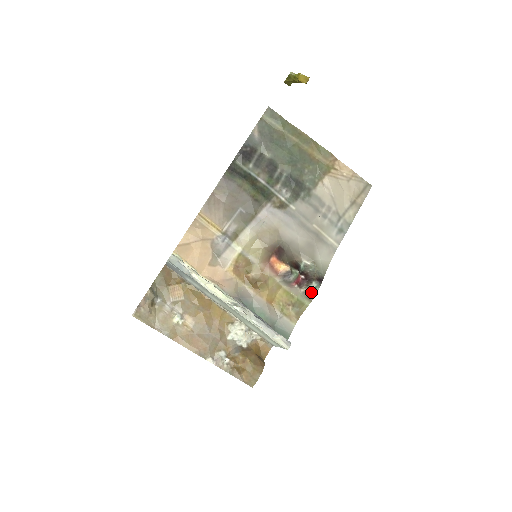
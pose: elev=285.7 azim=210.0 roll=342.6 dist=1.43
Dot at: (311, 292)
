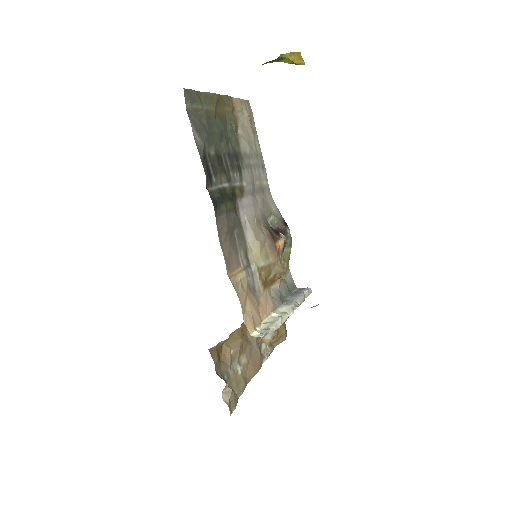
Dot at: (290, 239)
